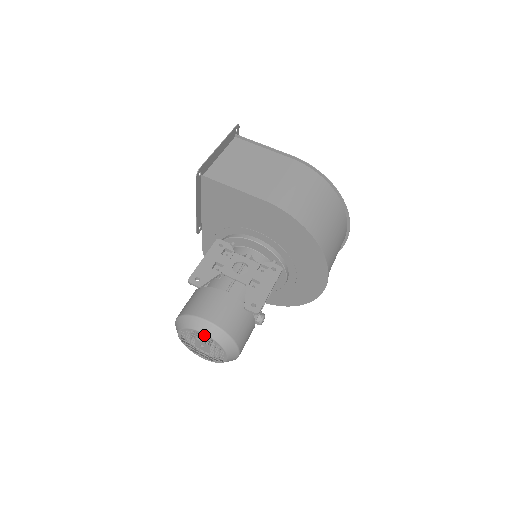
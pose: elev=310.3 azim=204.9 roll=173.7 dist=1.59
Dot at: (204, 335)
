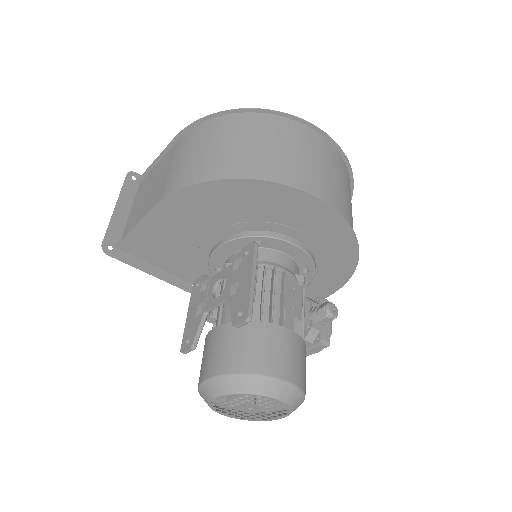
Dot at: (222, 398)
